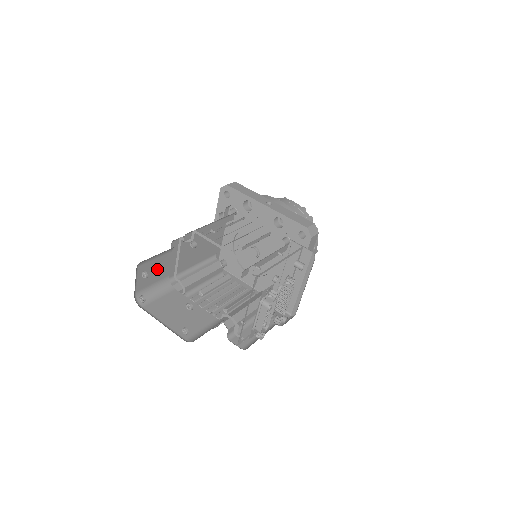
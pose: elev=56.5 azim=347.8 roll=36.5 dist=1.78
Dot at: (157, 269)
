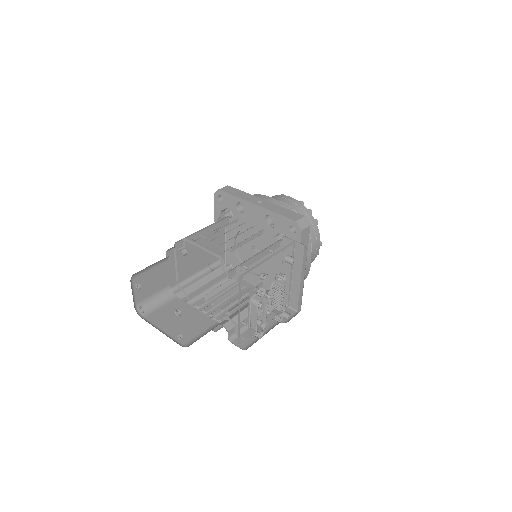
Dot at: (155, 279)
